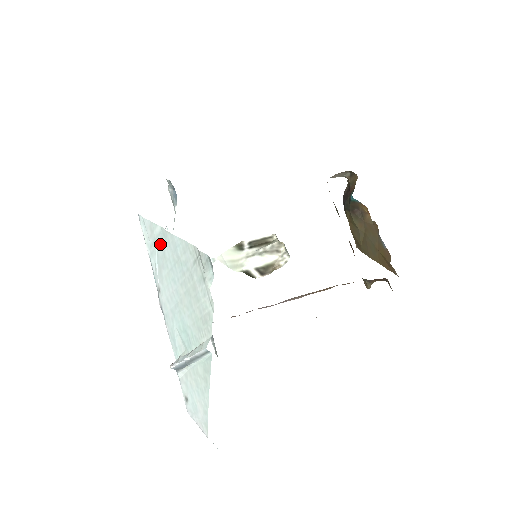
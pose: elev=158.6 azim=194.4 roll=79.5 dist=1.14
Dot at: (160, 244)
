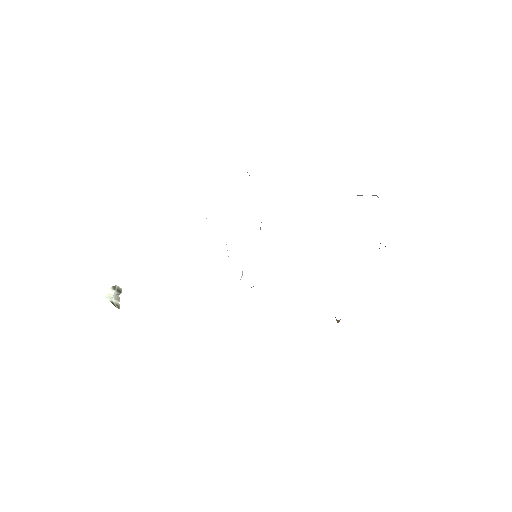
Dot at: occluded
